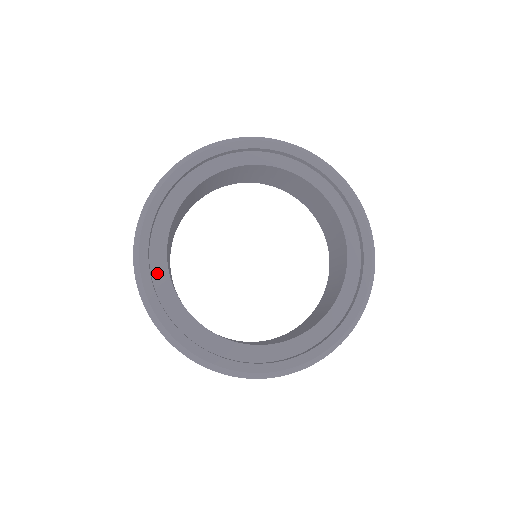
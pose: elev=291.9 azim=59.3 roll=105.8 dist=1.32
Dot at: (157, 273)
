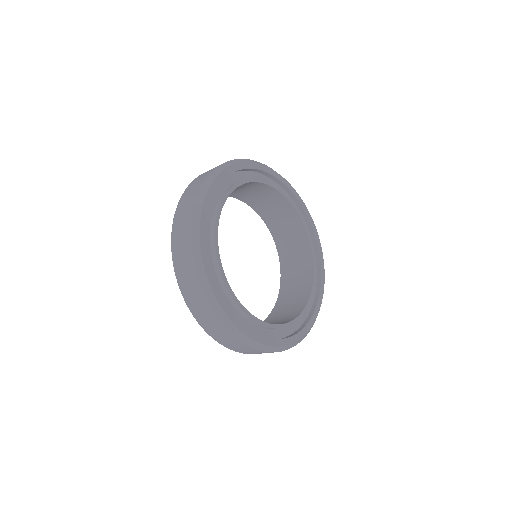
Dot at: (244, 323)
